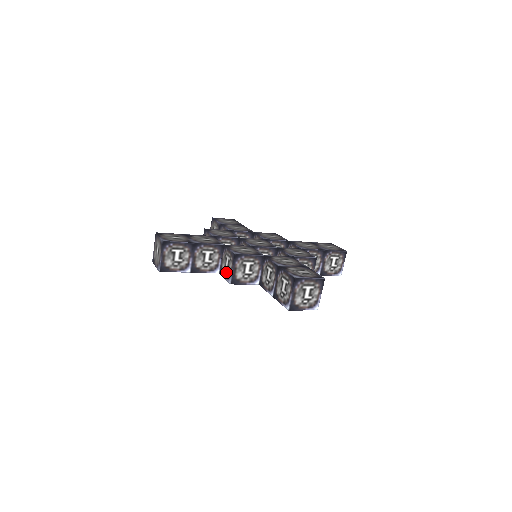
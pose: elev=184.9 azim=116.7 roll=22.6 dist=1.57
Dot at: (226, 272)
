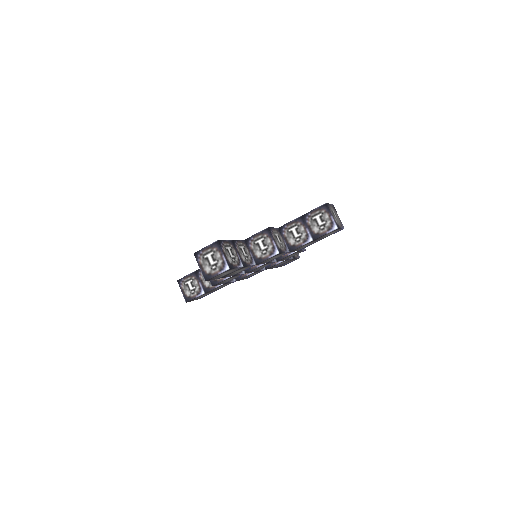
Dot at: (266, 252)
